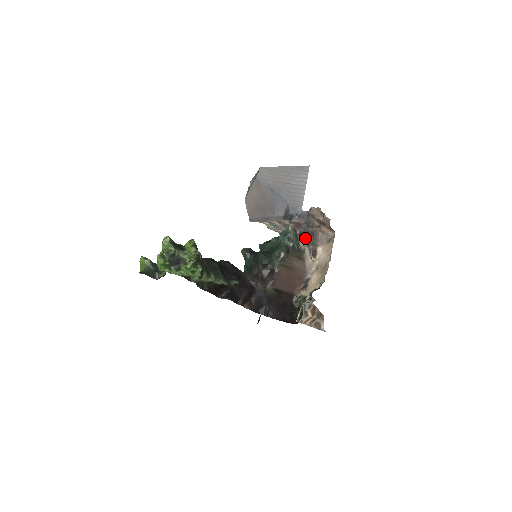
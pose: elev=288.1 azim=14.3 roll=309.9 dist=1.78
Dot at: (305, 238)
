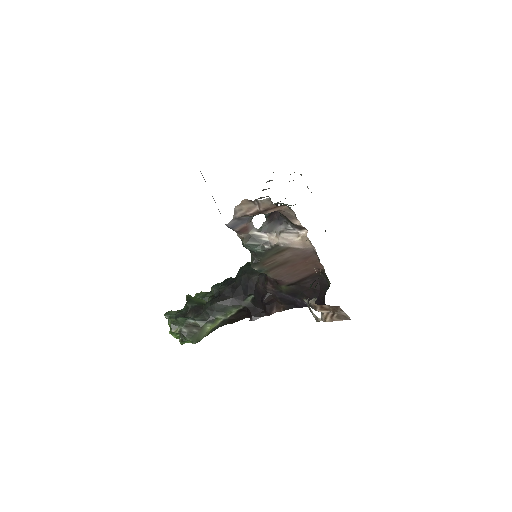
Dot at: (279, 214)
